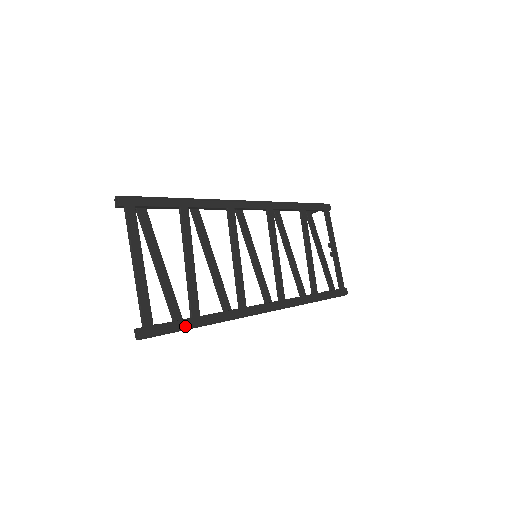
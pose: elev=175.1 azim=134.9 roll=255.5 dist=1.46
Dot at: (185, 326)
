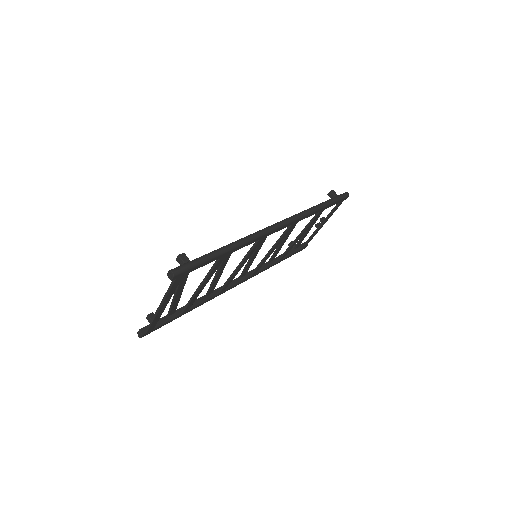
Dot at: occluded
